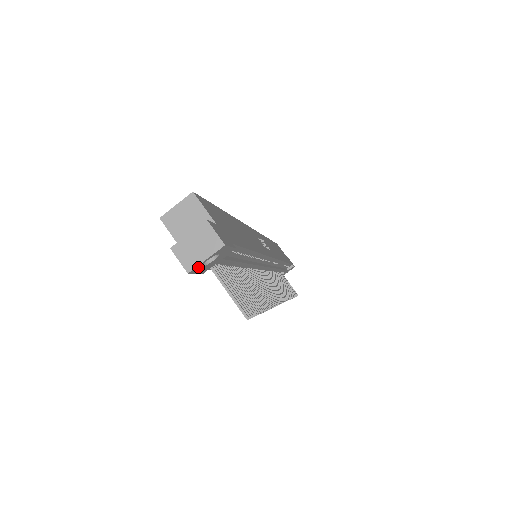
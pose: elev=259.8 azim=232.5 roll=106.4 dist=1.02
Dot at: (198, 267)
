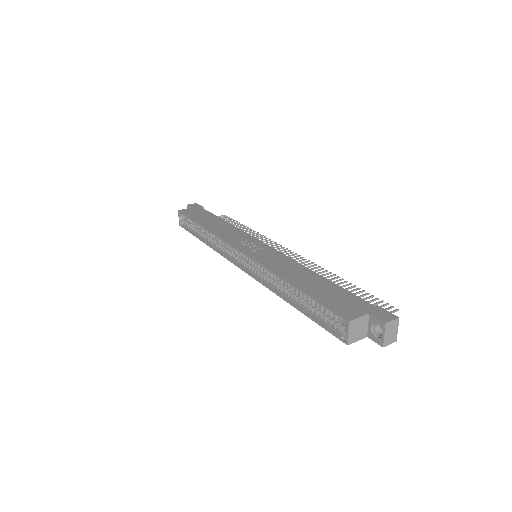
Dot at: (394, 334)
